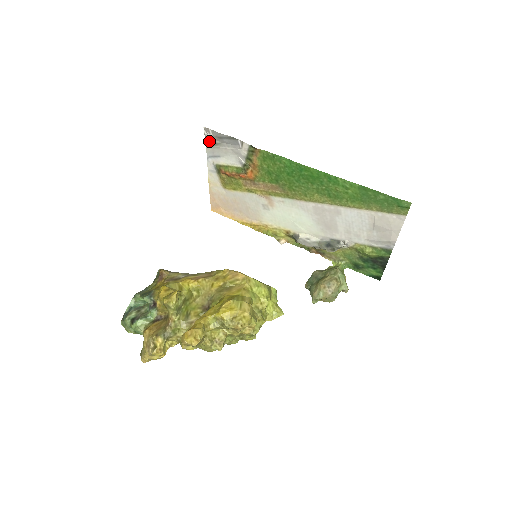
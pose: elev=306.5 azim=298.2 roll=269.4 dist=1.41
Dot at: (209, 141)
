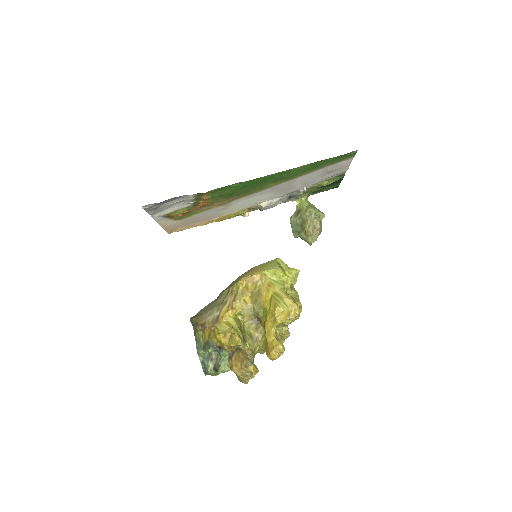
Dot at: (149, 209)
